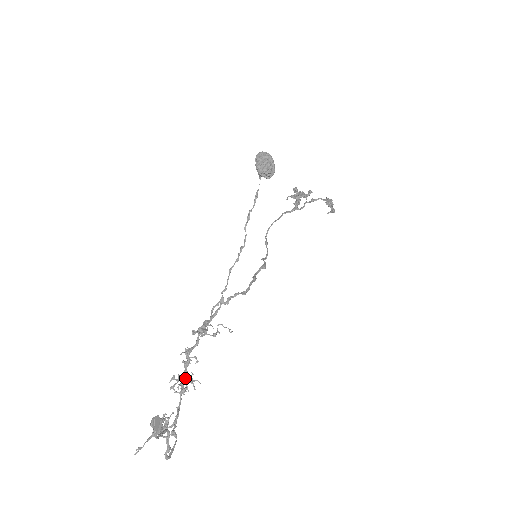
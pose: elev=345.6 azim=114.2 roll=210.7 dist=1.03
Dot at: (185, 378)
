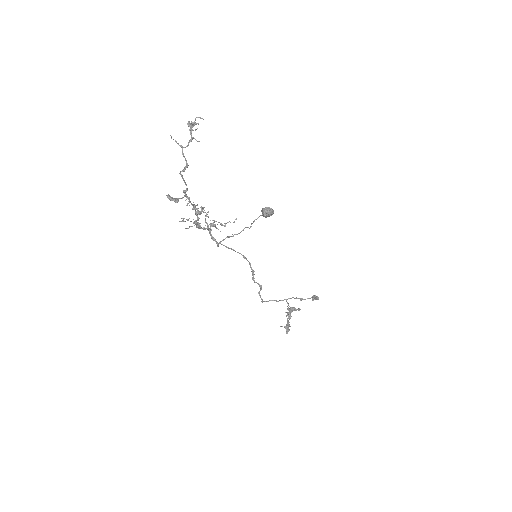
Dot at: (196, 211)
